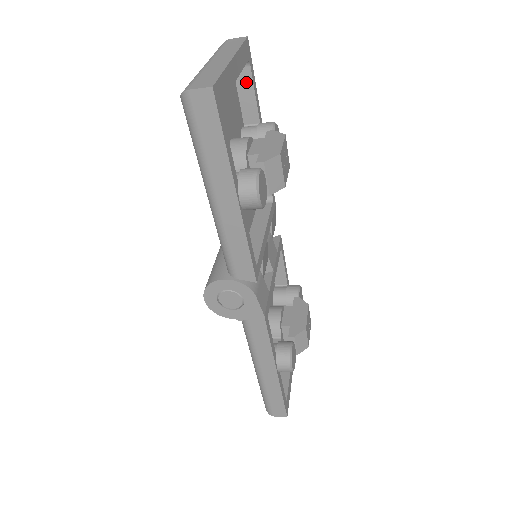
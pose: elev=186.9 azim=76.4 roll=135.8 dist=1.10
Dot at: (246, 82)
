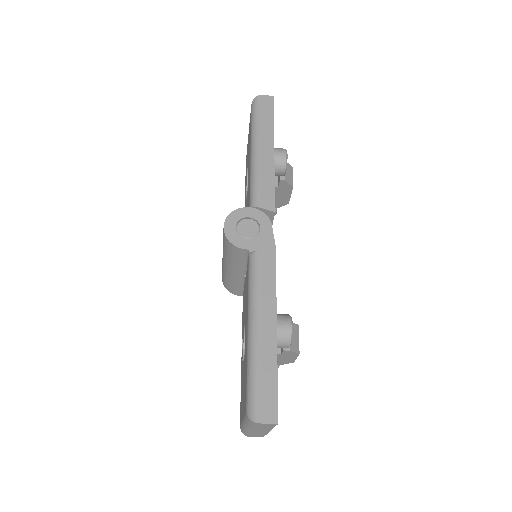
Dot at: occluded
